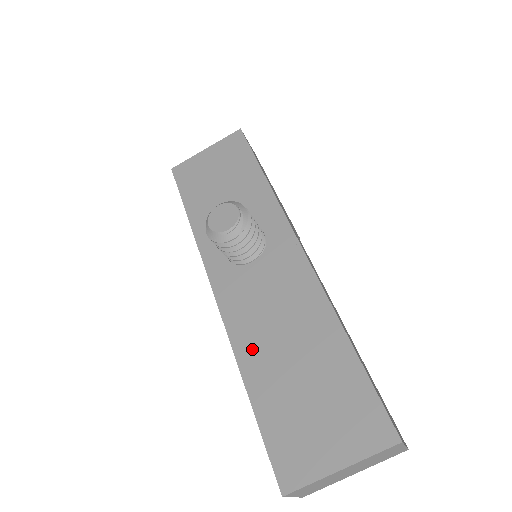
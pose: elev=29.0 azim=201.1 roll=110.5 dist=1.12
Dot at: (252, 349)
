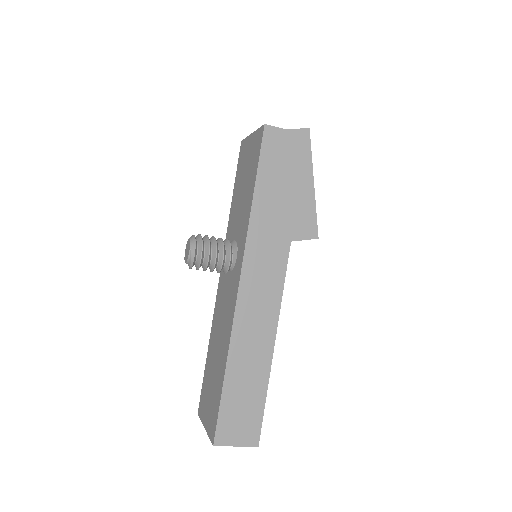
Dot at: (214, 332)
